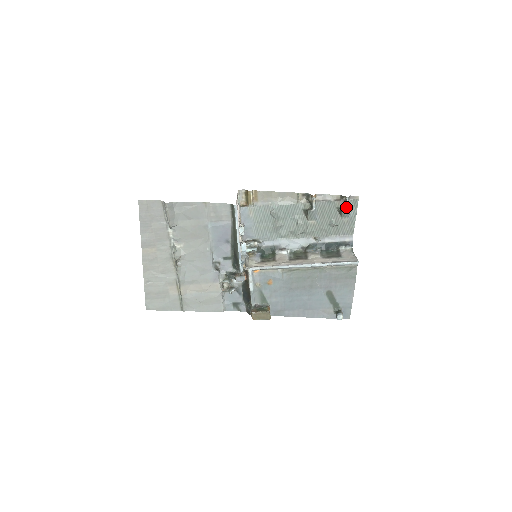
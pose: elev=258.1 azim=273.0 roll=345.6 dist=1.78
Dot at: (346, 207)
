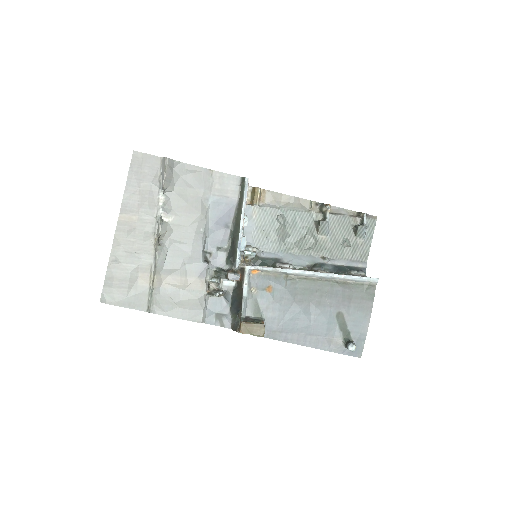
Dot at: (363, 224)
